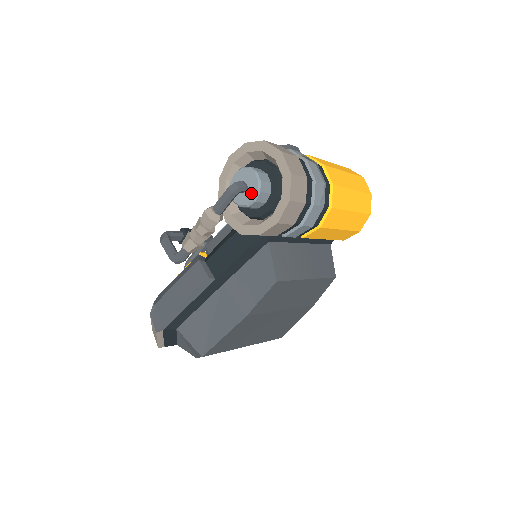
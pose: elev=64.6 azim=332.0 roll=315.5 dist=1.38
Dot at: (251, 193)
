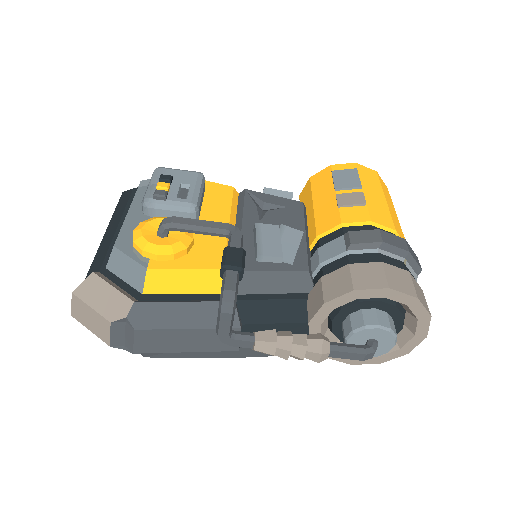
Dot at: occluded
